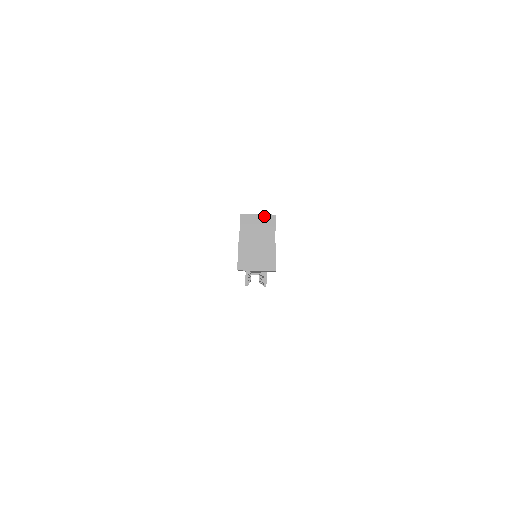
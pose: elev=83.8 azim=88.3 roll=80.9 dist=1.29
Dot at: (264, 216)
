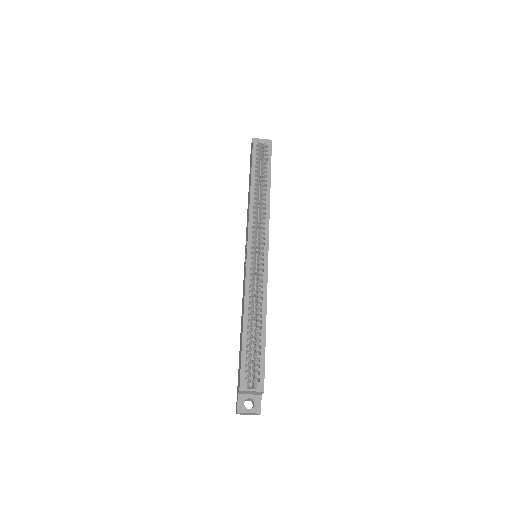
Dot at: (256, 392)
